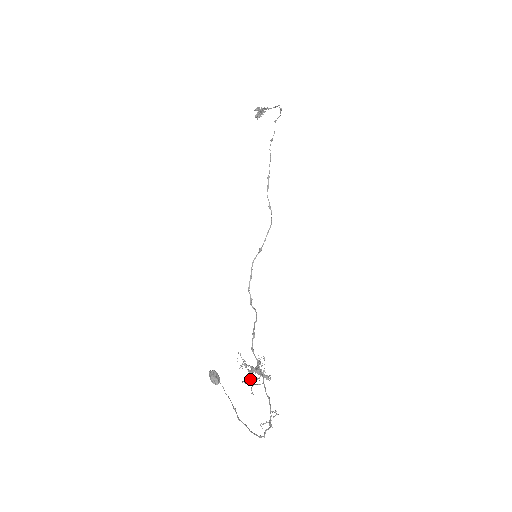
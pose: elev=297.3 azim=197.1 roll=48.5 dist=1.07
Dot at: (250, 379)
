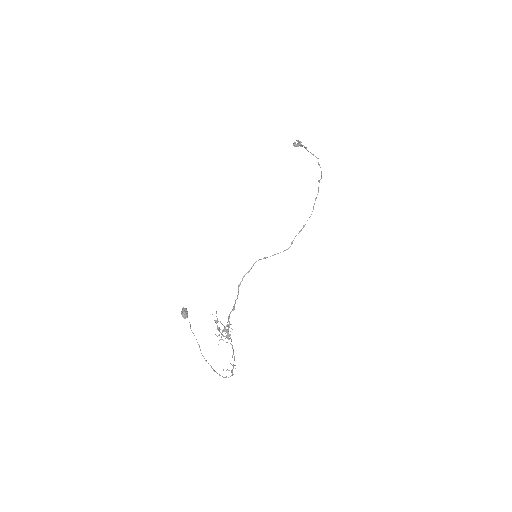
Dot at: occluded
